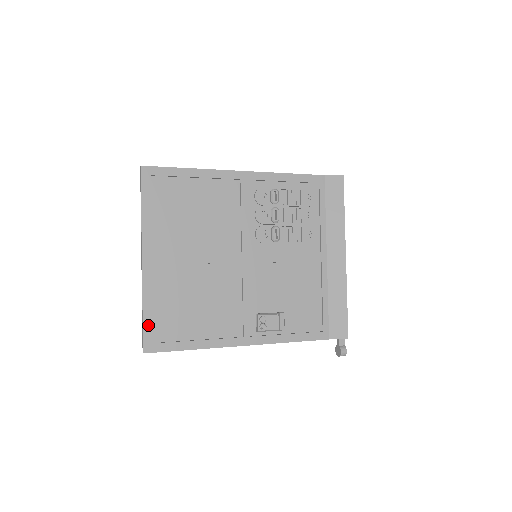
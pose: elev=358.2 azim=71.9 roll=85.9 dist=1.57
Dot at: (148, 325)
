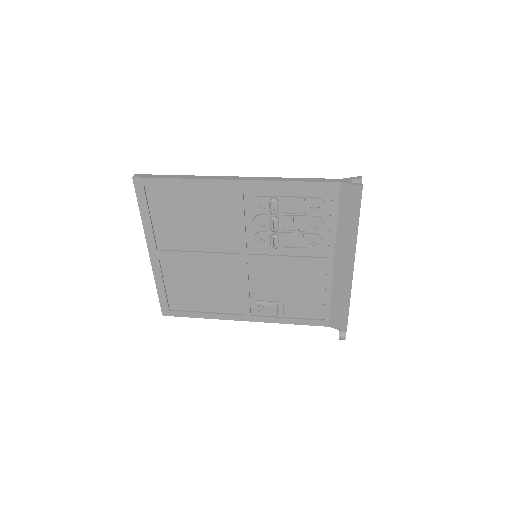
Dot at: (163, 299)
